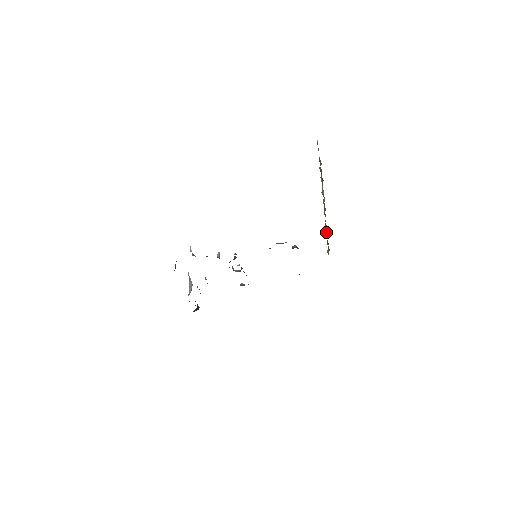
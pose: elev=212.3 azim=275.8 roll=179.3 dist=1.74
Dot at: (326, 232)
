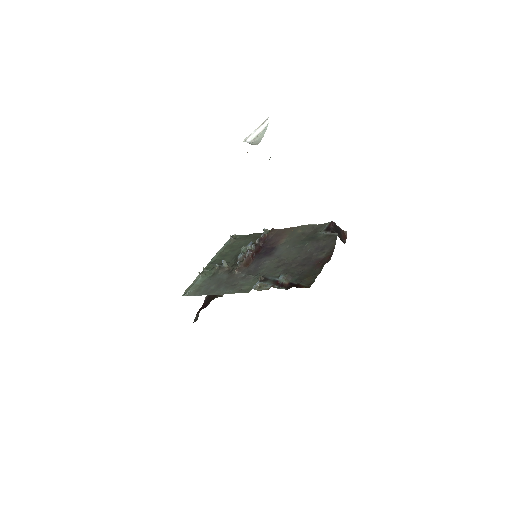
Dot at: occluded
